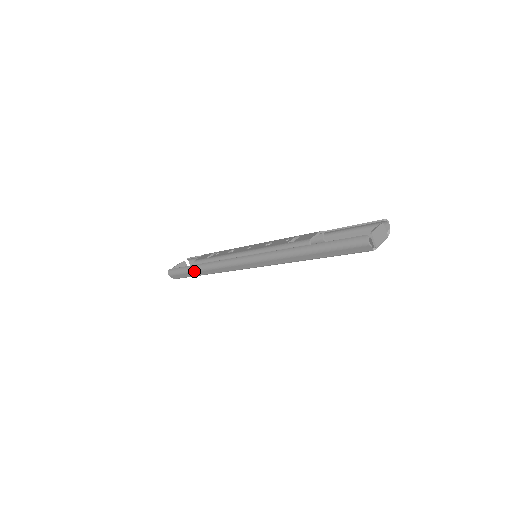
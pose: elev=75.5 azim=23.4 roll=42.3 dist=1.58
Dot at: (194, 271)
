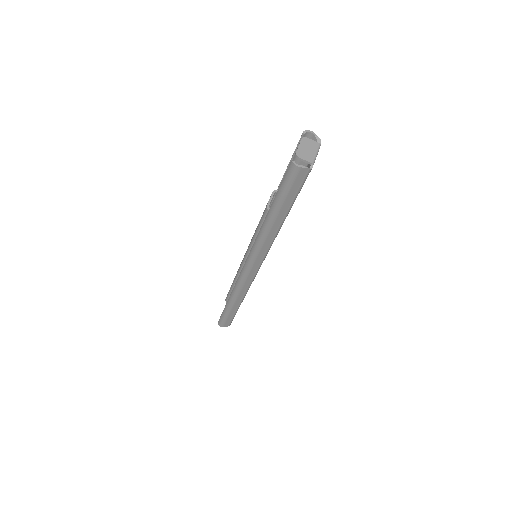
Dot at: (230, 309)
